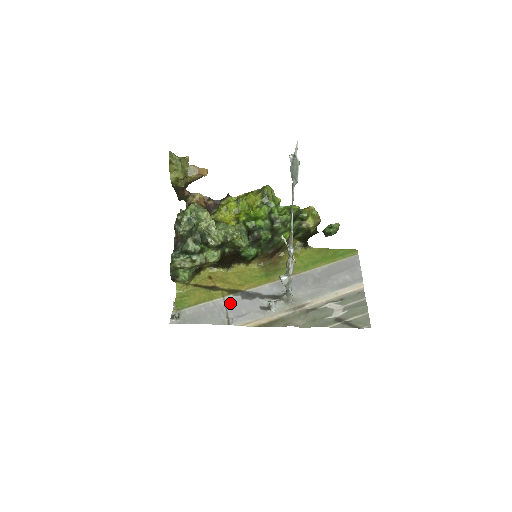
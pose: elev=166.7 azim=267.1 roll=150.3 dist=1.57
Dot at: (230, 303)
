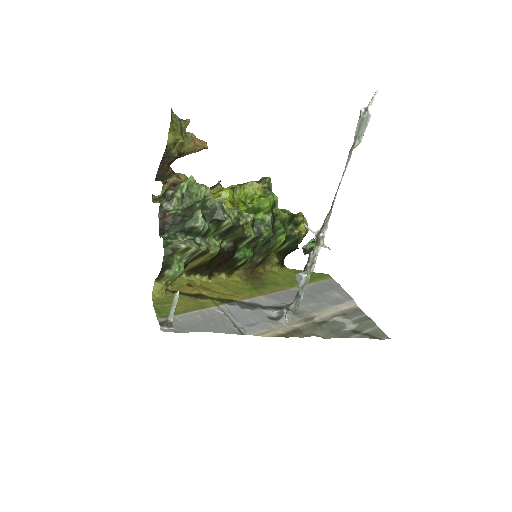
Dot at: (230, 312)
